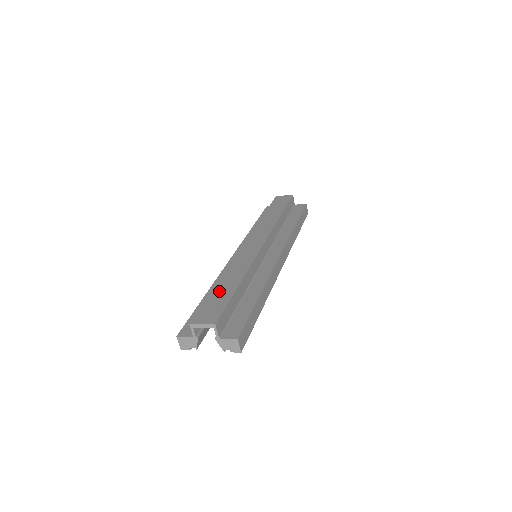
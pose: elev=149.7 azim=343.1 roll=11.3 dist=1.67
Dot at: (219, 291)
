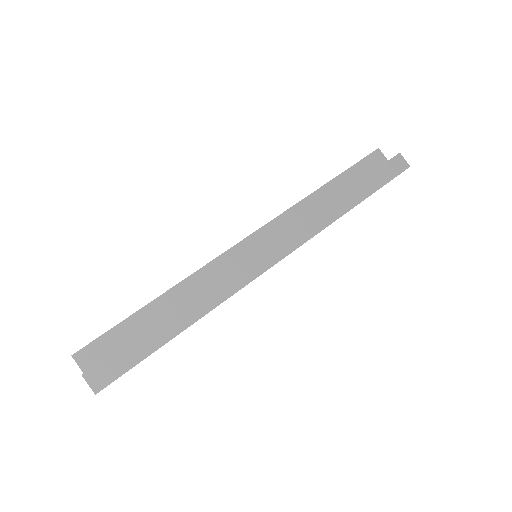
Dot at: occluded
